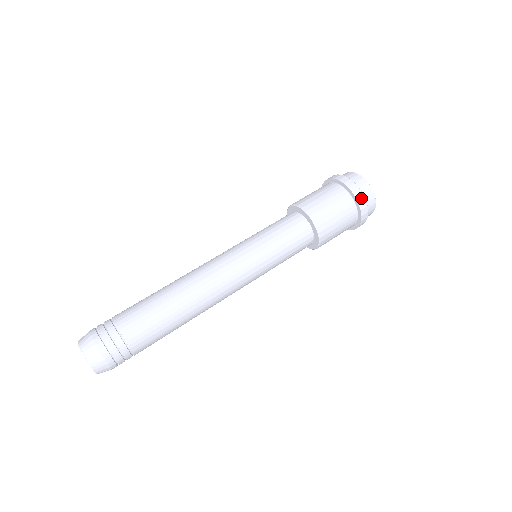
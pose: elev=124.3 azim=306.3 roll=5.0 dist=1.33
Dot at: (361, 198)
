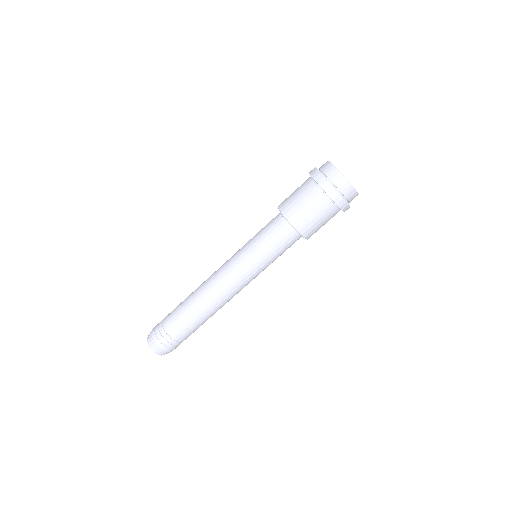
Dot at: (347, 209)
